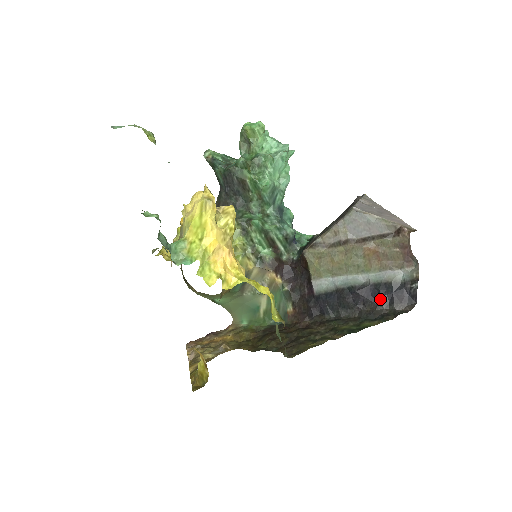
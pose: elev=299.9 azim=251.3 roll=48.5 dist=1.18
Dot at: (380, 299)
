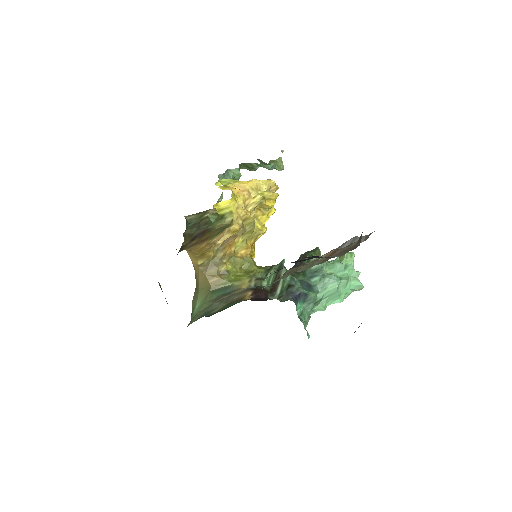
Dot at: (297, 261)
